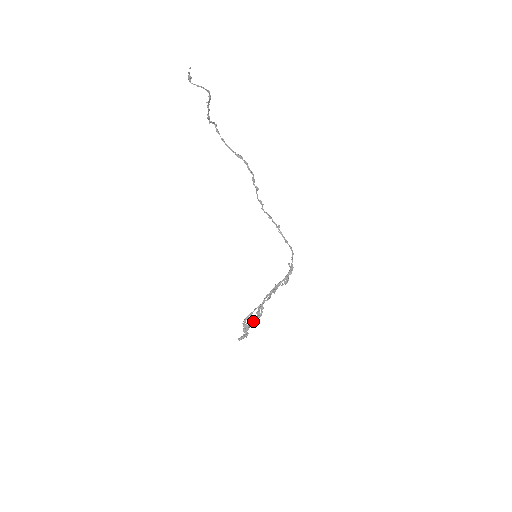
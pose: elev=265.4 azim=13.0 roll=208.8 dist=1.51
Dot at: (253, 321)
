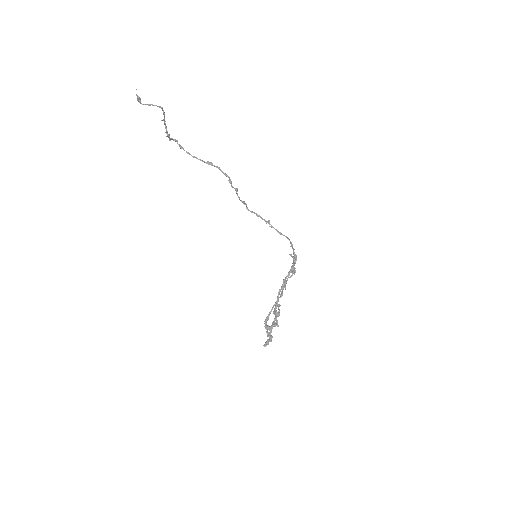
Dot at: (273, 321)
